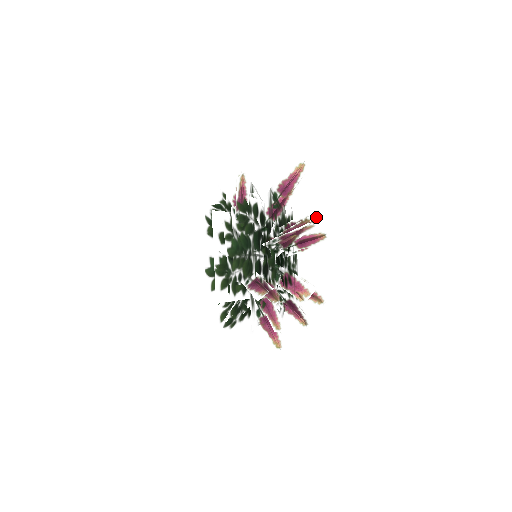
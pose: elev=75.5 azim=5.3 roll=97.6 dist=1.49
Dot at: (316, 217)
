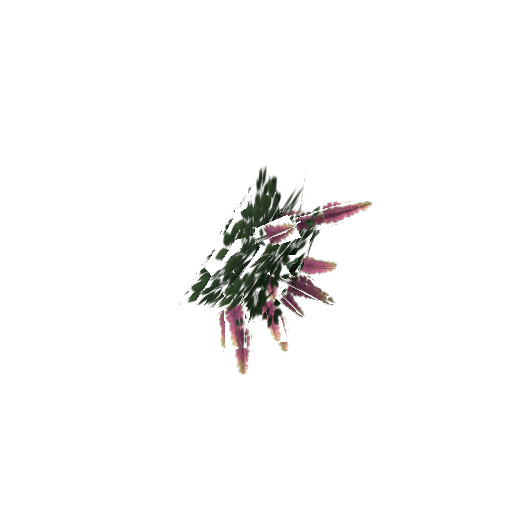
Dot at: (335, 303)
